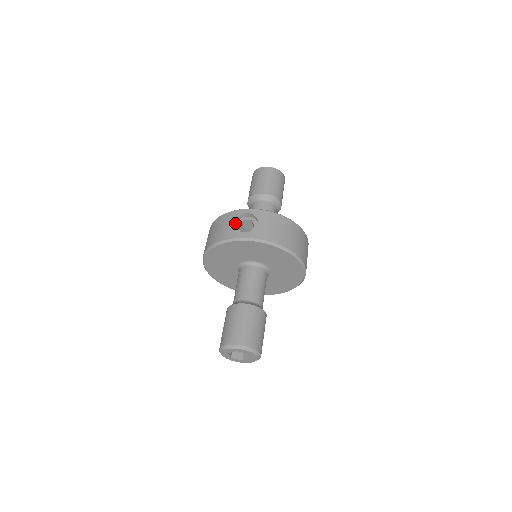
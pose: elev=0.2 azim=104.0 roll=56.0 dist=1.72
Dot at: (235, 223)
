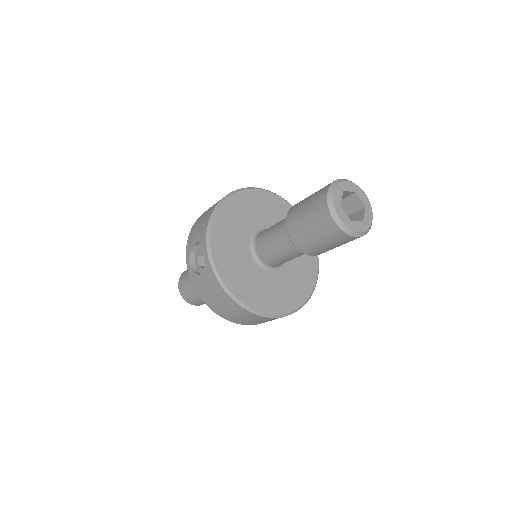
Dot at: occluded
